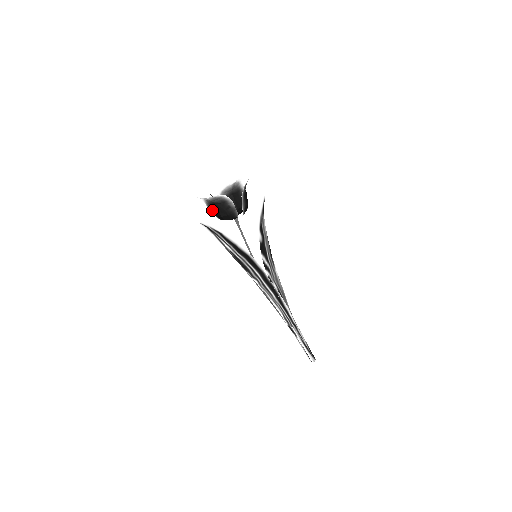
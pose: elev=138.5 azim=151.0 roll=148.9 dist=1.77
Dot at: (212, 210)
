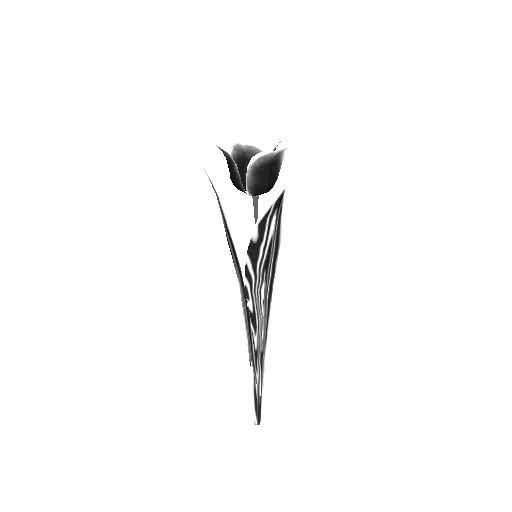
Dot at: occluded
